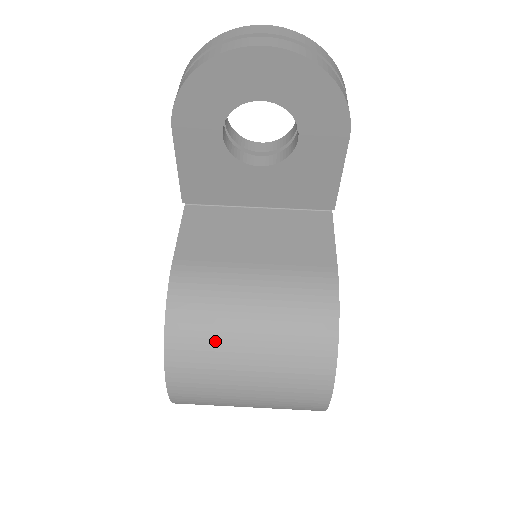
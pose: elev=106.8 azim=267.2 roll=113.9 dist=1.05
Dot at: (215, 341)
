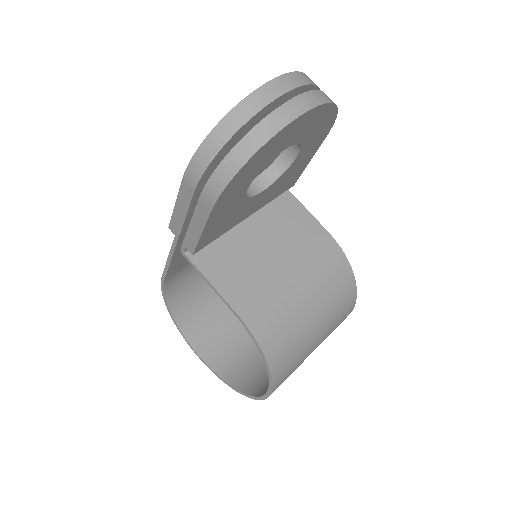
Dot at: (298, 342)
